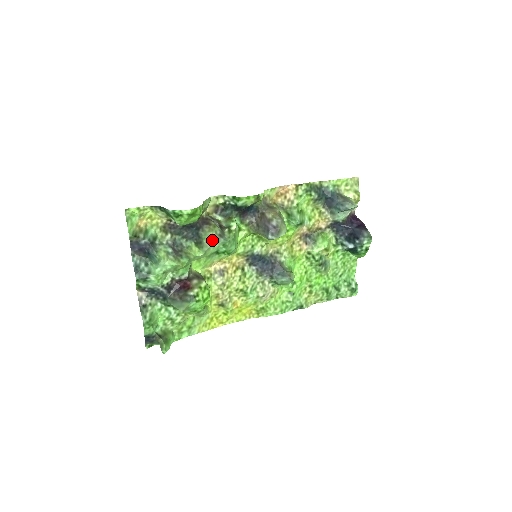
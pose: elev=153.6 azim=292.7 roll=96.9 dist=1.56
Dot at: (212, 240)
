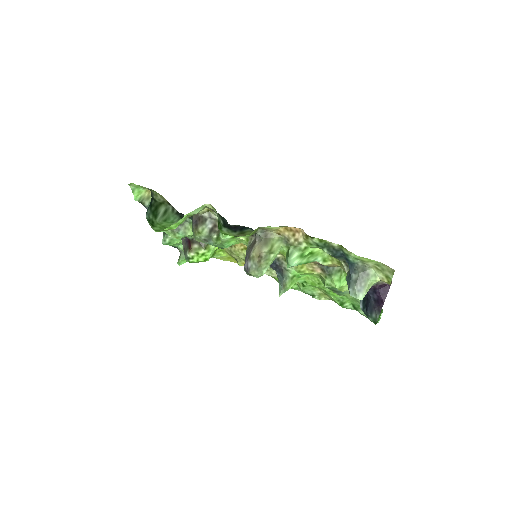
Dot at: (197, 239)
